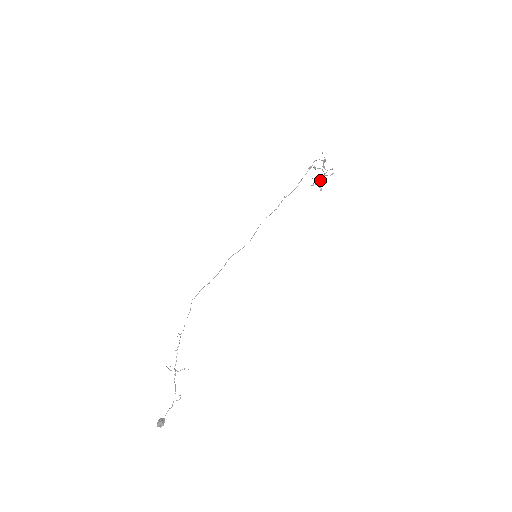
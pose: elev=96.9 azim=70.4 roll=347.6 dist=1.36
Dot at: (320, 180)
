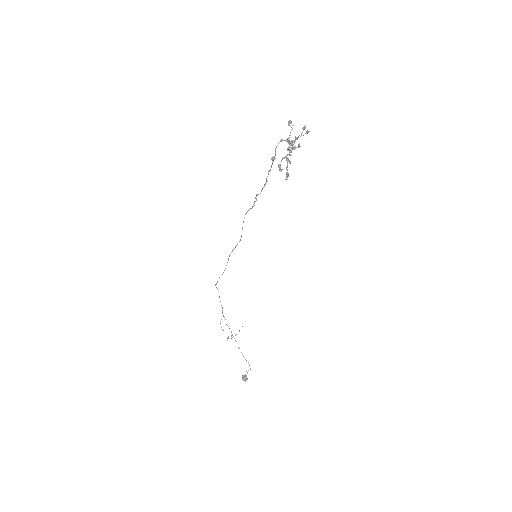
Dot at: (293, 149)
